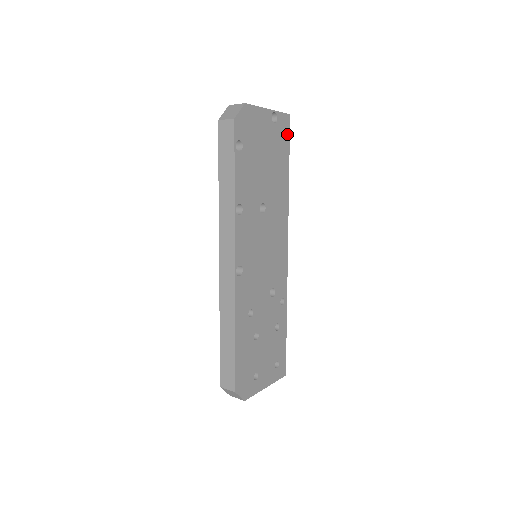
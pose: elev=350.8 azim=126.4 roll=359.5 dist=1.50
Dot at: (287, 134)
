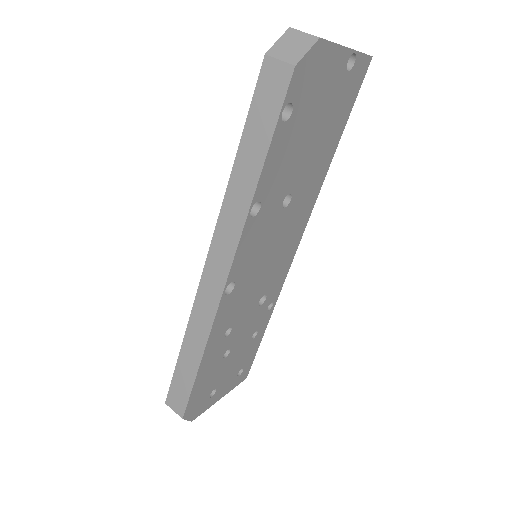
Dot at: (357, 88)
